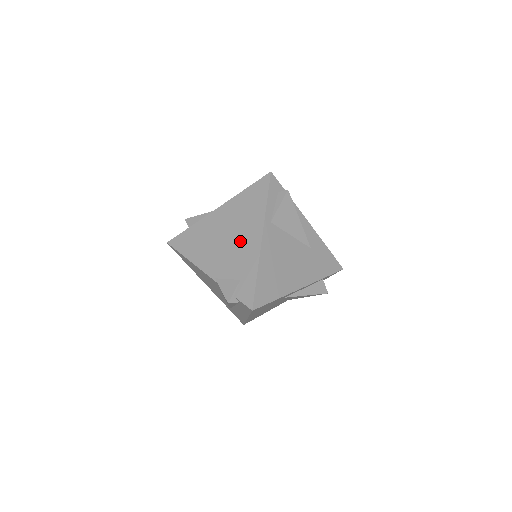
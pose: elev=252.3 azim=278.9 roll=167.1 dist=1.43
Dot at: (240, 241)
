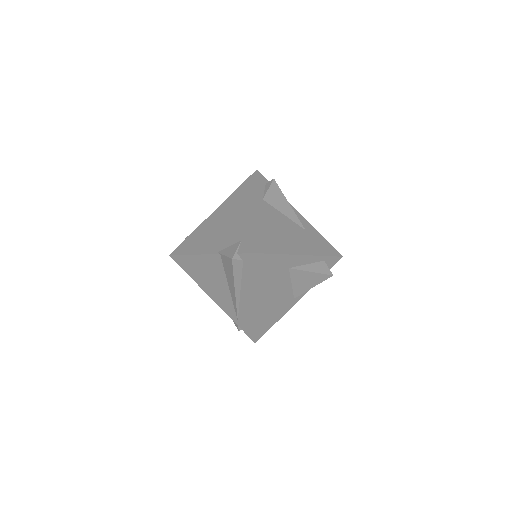
Dot at: (237, 218)
